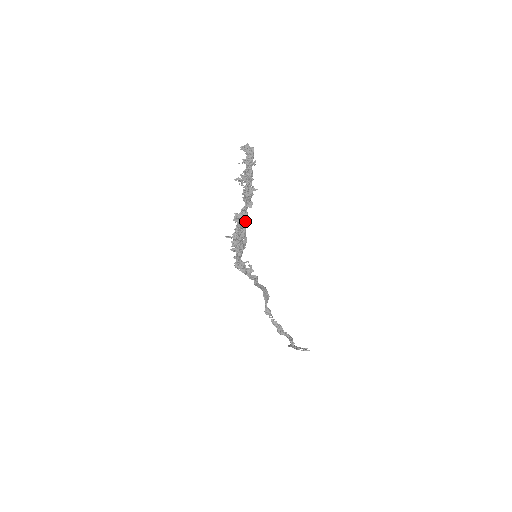
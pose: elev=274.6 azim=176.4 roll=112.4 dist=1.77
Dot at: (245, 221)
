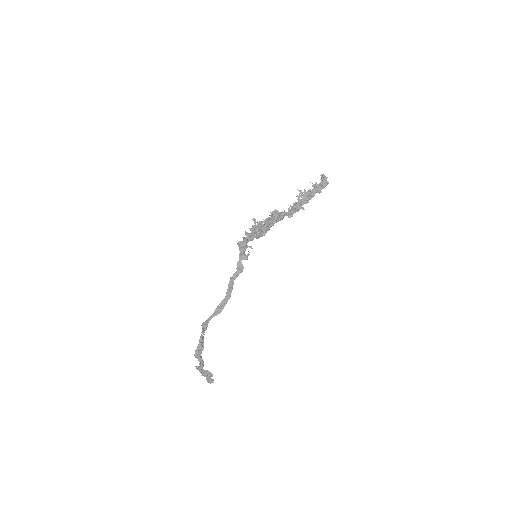
Dot at: (277, 221)
